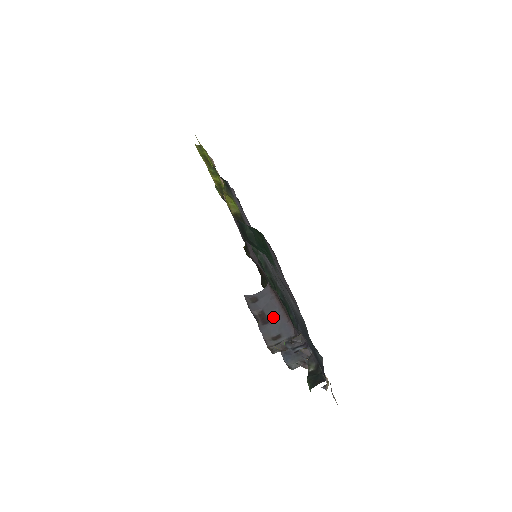
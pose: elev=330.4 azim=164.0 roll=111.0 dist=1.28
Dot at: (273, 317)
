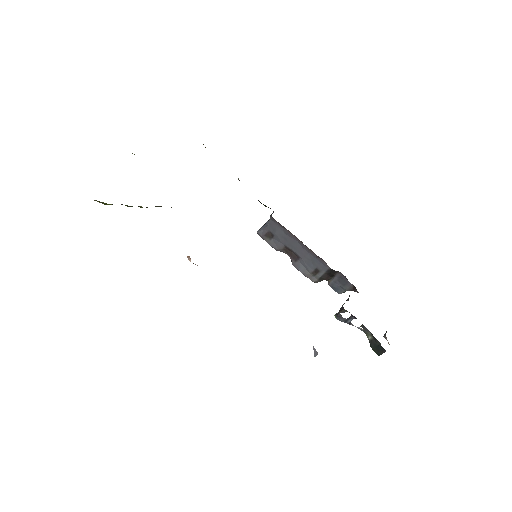
Dot at: (300, 252)
